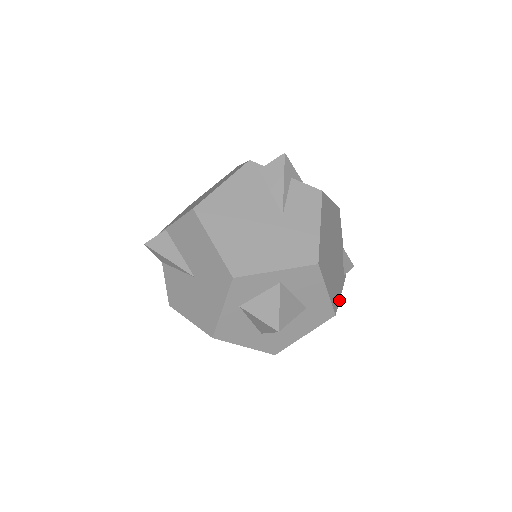
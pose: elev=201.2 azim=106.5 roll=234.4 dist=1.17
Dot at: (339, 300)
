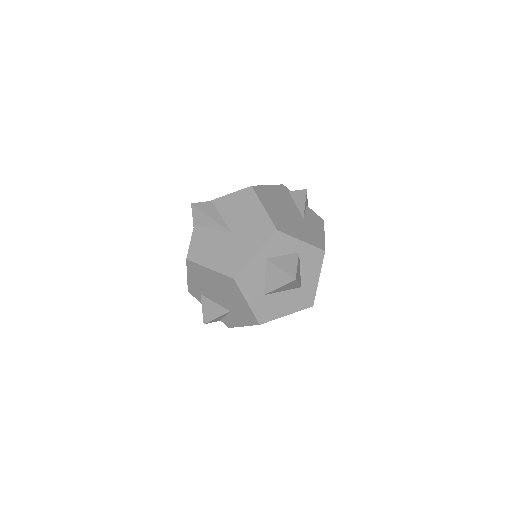
Dot at: occluded
